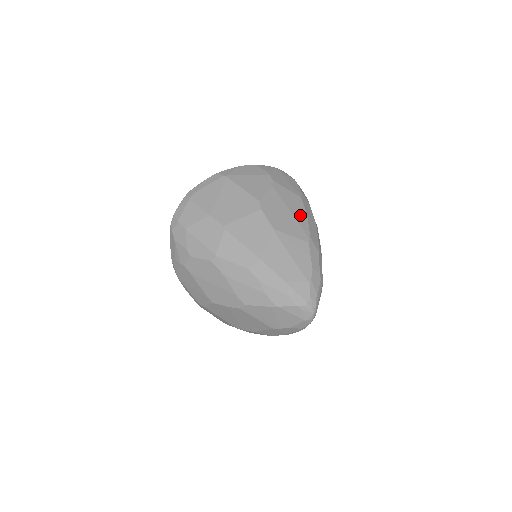
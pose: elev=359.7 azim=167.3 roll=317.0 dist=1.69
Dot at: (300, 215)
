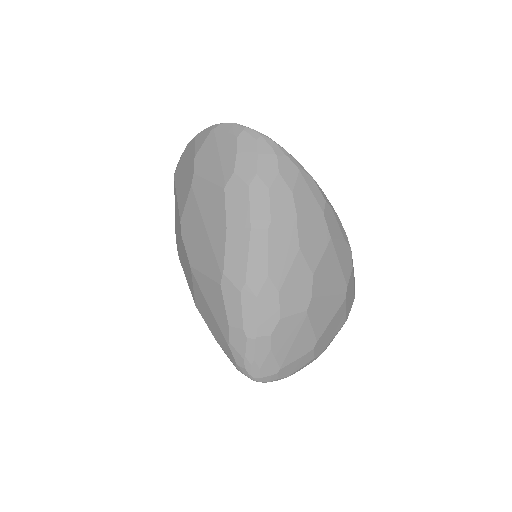
Dot at: (217, 231)
